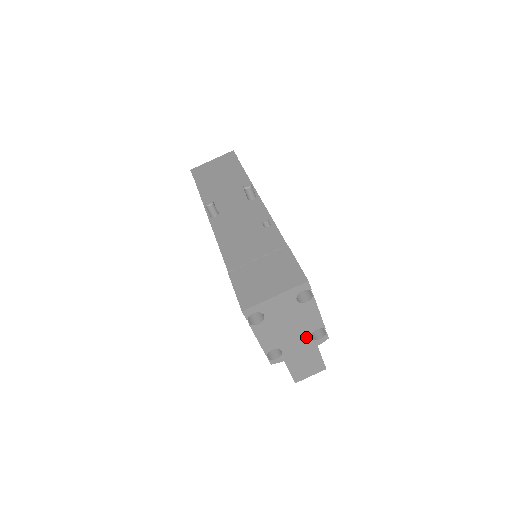
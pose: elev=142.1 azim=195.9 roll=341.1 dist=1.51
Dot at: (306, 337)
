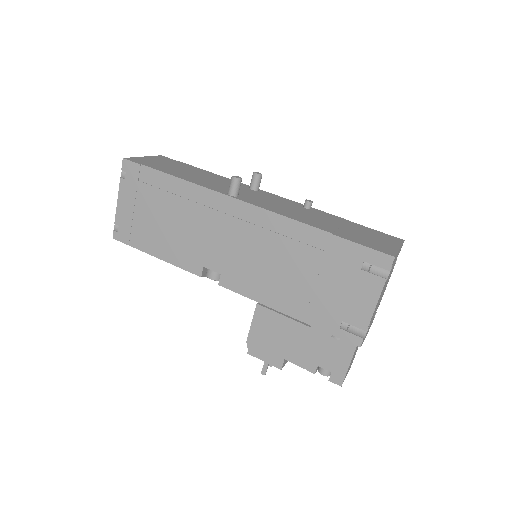
Dot at: (375, 313)
